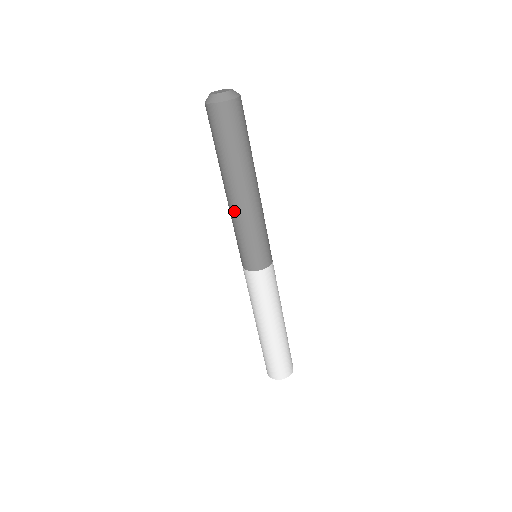
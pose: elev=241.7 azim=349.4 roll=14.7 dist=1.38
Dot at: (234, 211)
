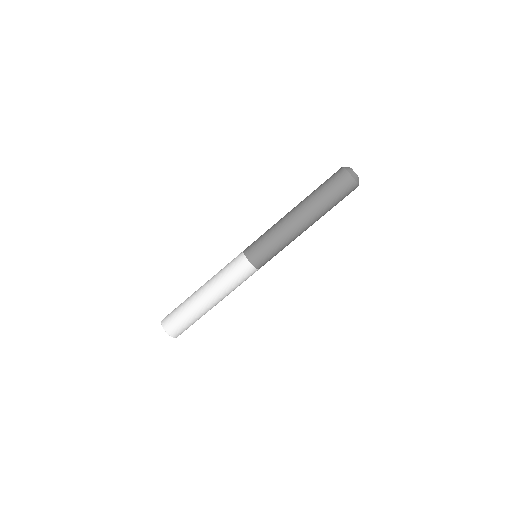
Dot at: (282, 218)
